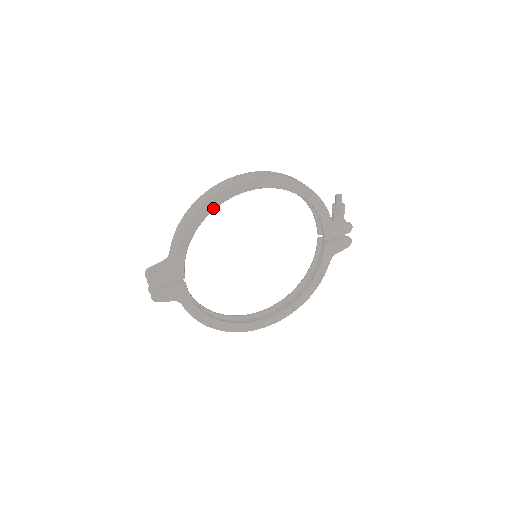
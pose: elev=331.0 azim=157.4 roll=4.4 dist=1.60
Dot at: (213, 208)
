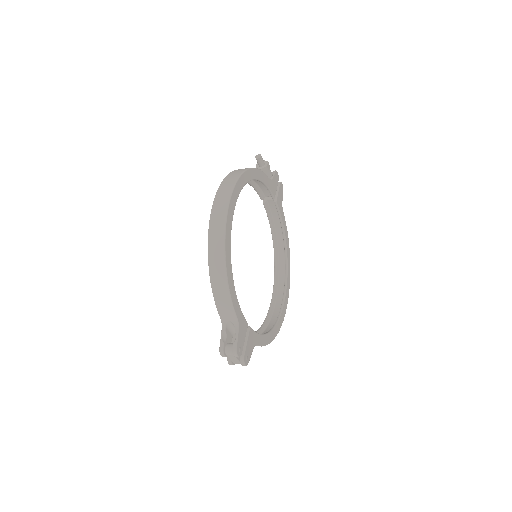
Dot at: (230, 248)
